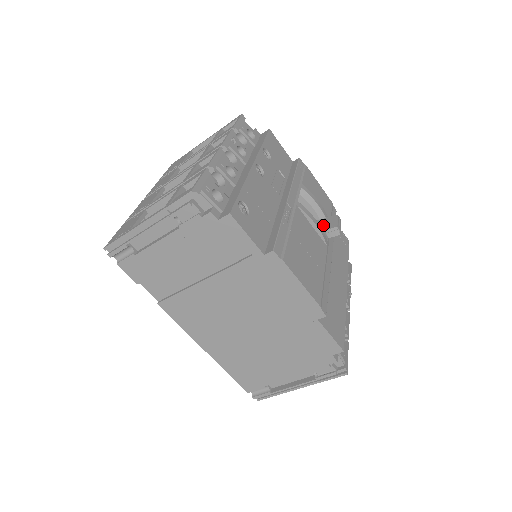
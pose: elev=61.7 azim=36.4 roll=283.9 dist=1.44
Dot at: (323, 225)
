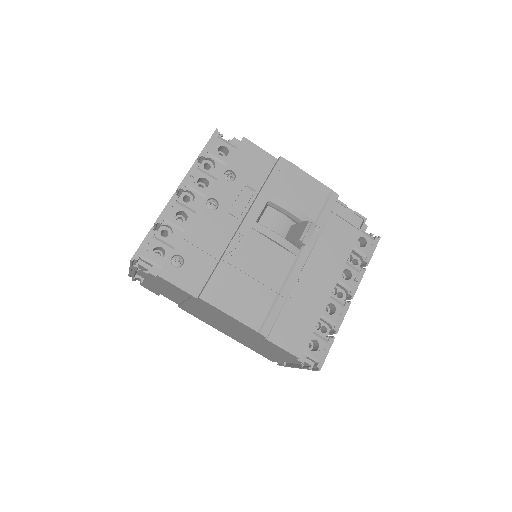
Dot at: (294, 233)
